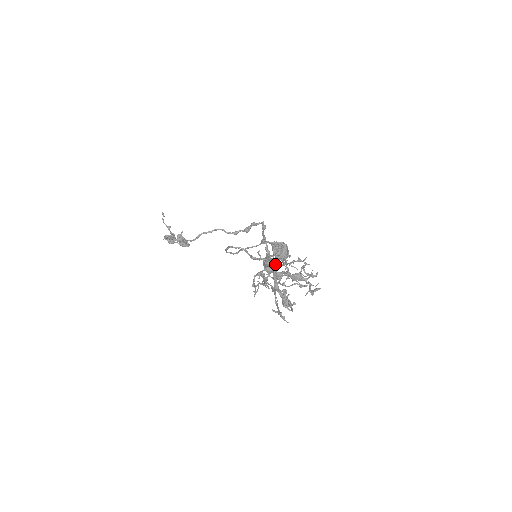
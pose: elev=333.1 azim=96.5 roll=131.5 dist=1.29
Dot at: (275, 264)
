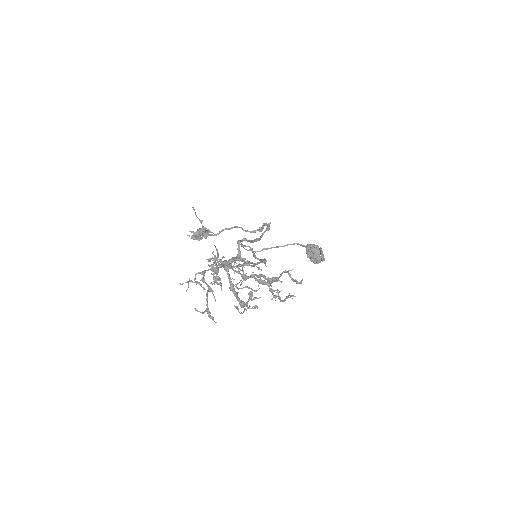
Dot at: (212, 265)
